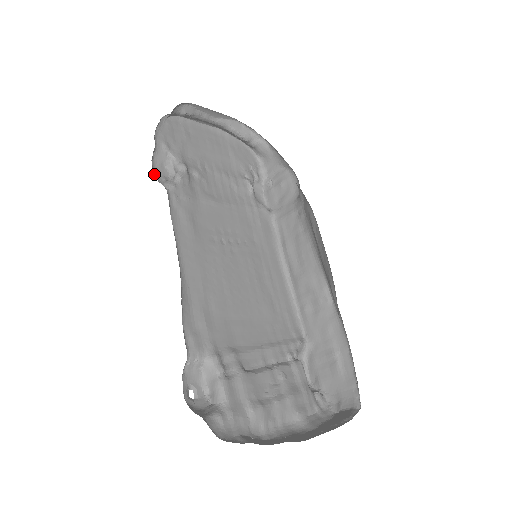
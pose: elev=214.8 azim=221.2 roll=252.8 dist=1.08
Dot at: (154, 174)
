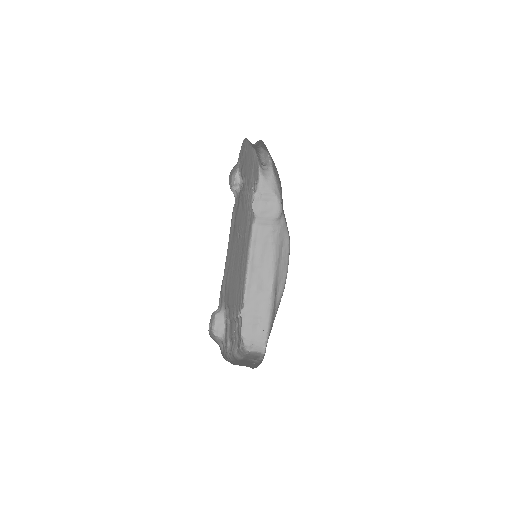
Dot at: occluded
